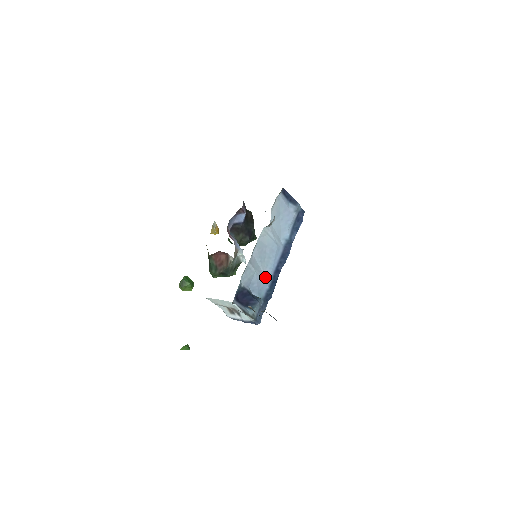
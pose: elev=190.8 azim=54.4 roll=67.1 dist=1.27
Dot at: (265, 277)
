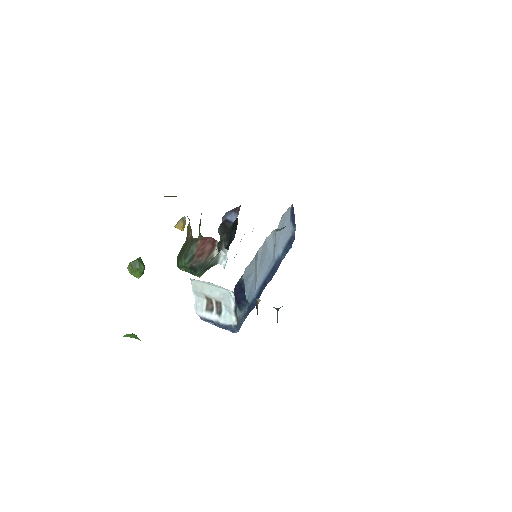
Dot at: (256, 283)
